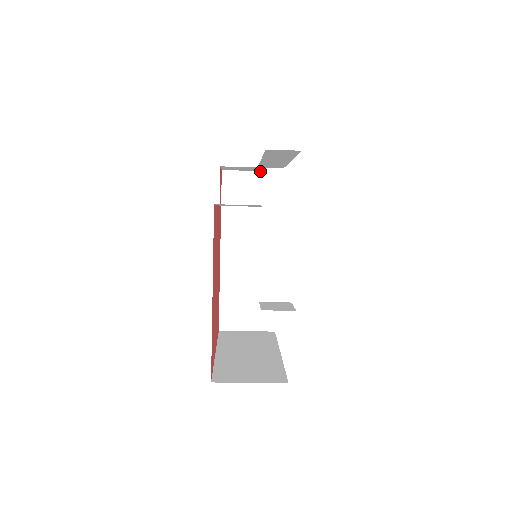
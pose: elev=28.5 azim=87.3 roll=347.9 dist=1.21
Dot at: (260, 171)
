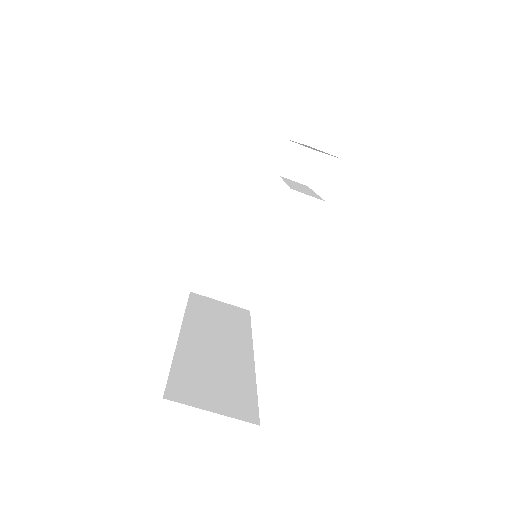
Dot at: occluded
